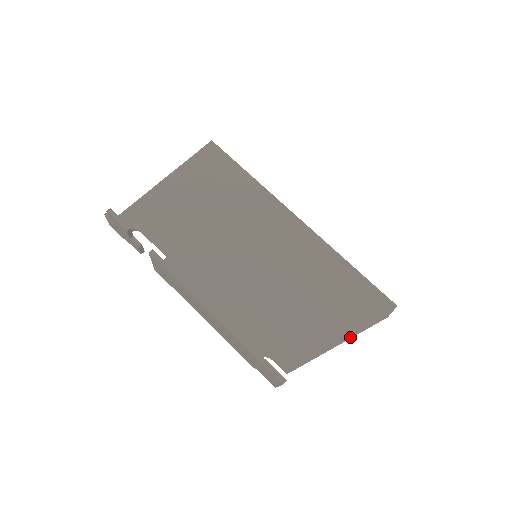
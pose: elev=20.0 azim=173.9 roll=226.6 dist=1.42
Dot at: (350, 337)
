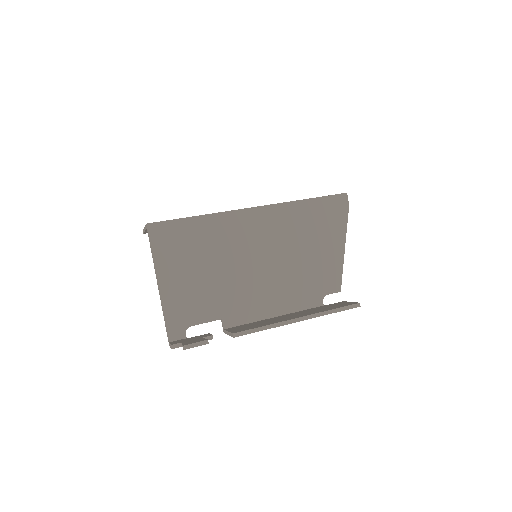
Dot at: (345, 238)
